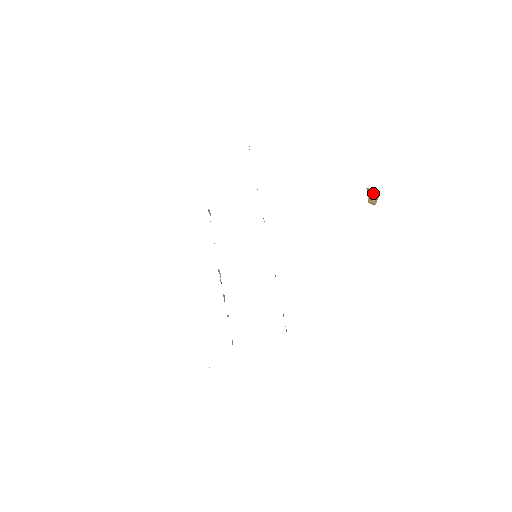
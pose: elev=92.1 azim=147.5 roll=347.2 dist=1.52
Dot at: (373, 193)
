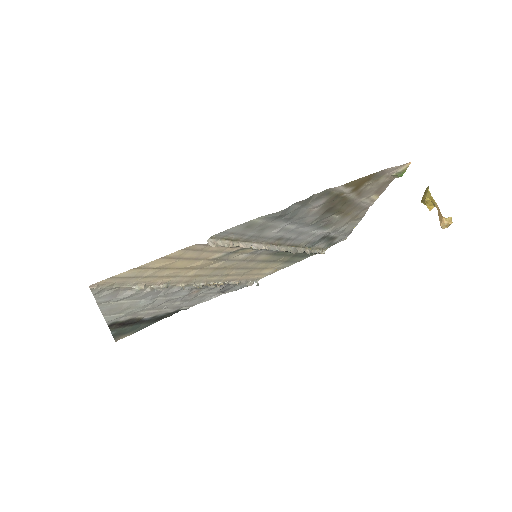
Dot at: (425, 196)
